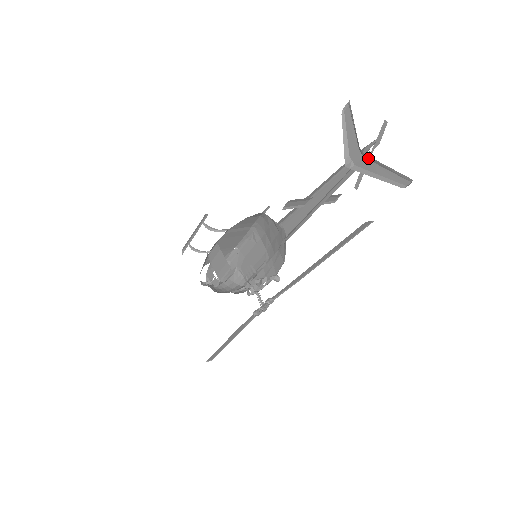
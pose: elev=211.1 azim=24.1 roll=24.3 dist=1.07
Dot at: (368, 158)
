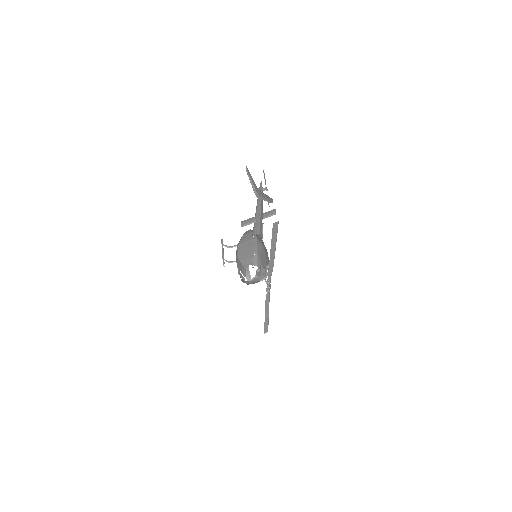
Dot at: (260, 191)
